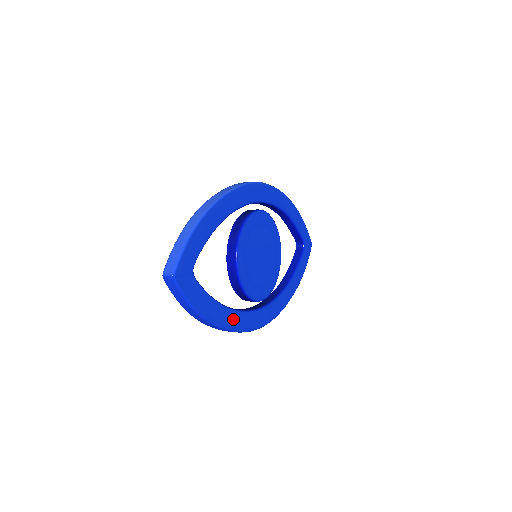
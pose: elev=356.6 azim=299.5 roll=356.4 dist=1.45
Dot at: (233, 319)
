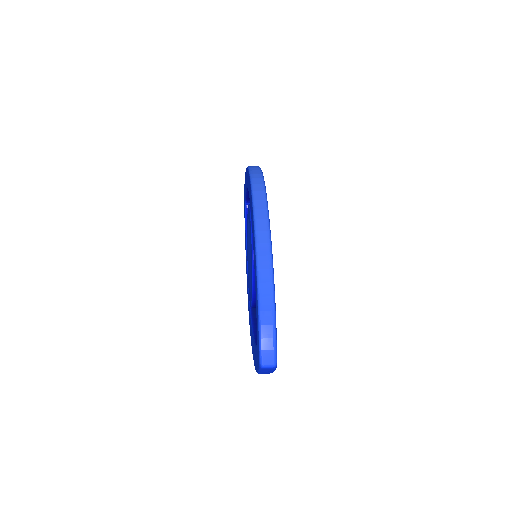
Dot at: occluded
